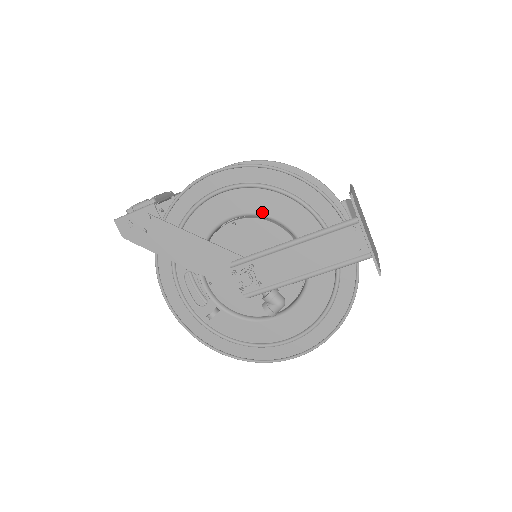
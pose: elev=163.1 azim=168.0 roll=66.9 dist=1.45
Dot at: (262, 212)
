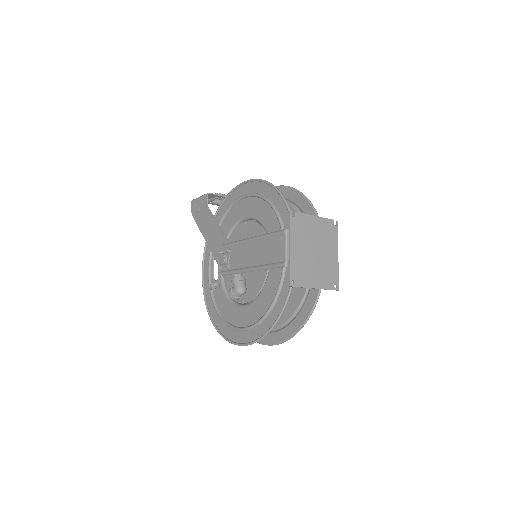
Dot at: (259, 218)
